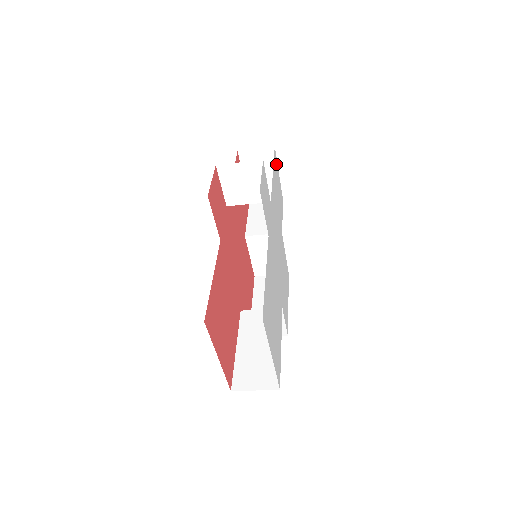
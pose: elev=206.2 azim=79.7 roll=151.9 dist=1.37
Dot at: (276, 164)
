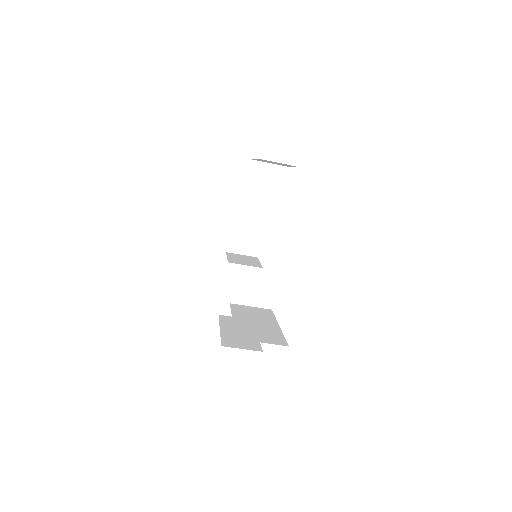
Dot at: occluded
